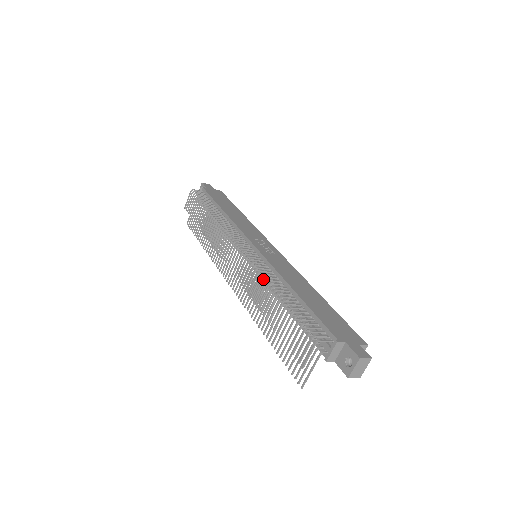
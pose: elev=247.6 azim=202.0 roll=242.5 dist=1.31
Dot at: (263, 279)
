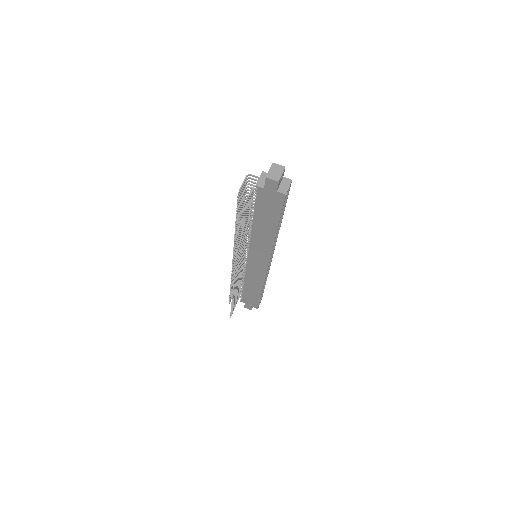
Dot at: occluded
